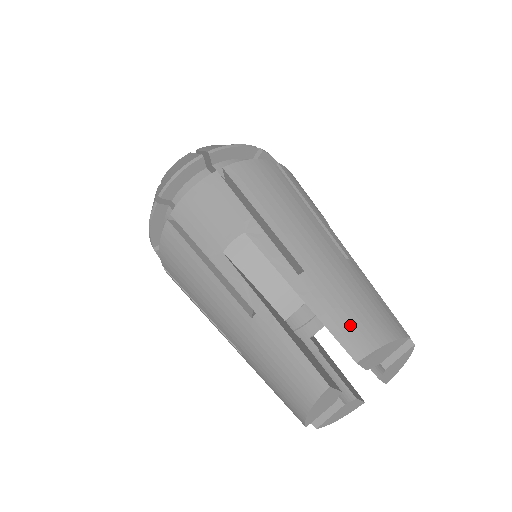
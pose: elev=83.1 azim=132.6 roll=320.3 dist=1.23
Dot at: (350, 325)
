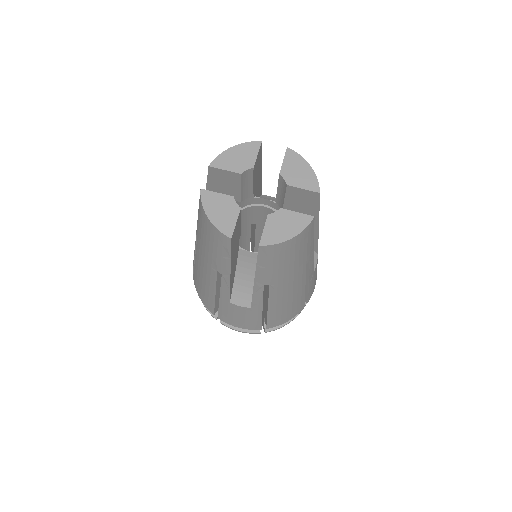
Dot at: occluded
